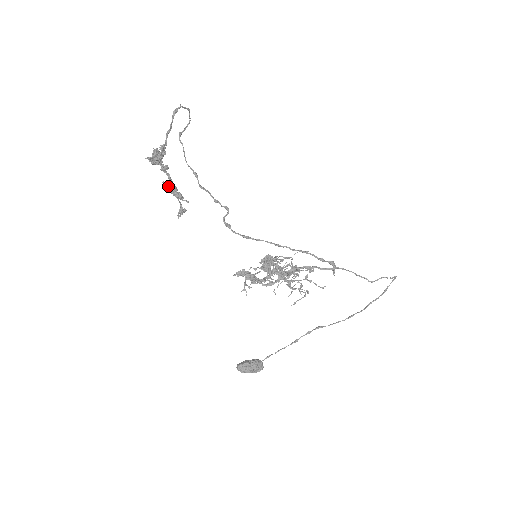
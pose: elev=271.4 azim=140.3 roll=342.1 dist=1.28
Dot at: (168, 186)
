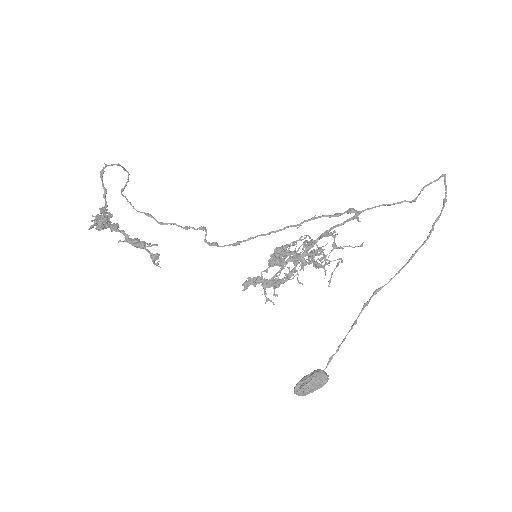
Dot at: (127, 242)
